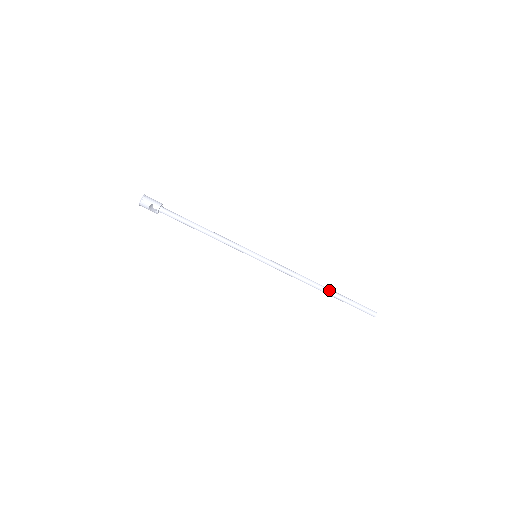
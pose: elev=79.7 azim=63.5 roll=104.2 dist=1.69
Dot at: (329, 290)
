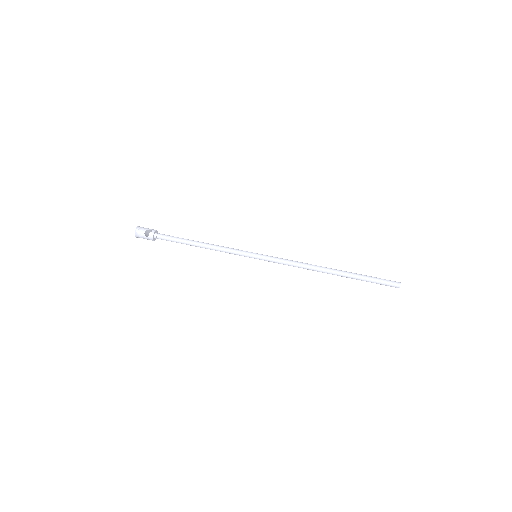
Dot at: (340, 270)
